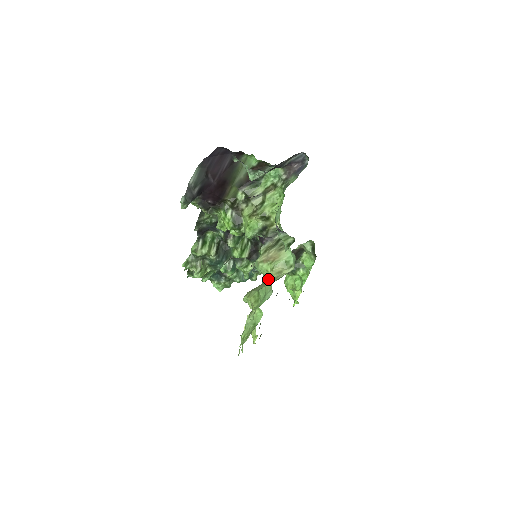
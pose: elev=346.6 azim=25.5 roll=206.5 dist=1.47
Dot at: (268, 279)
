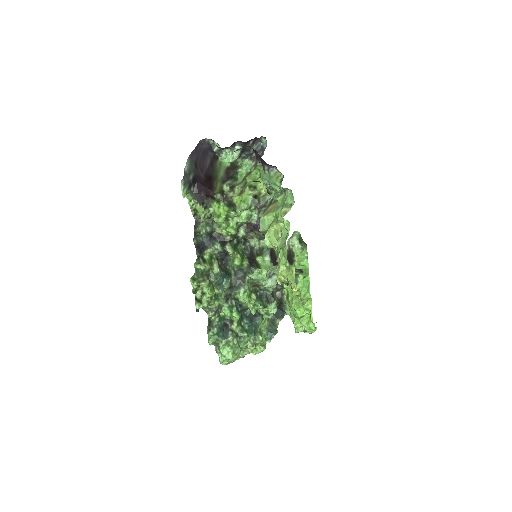
Dot at: occluded
